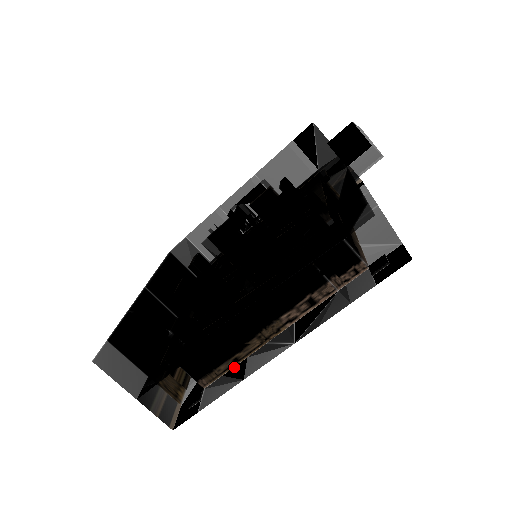
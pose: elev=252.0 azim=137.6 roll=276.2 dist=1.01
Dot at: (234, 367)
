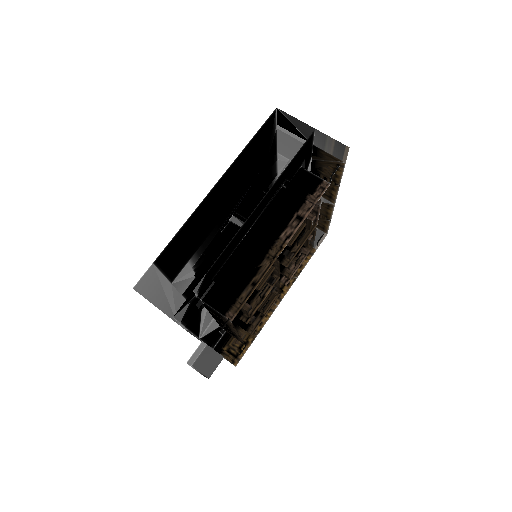
Dot at: (253, 291)
